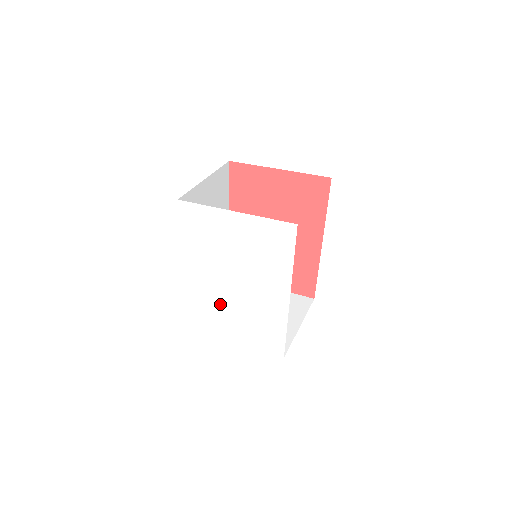
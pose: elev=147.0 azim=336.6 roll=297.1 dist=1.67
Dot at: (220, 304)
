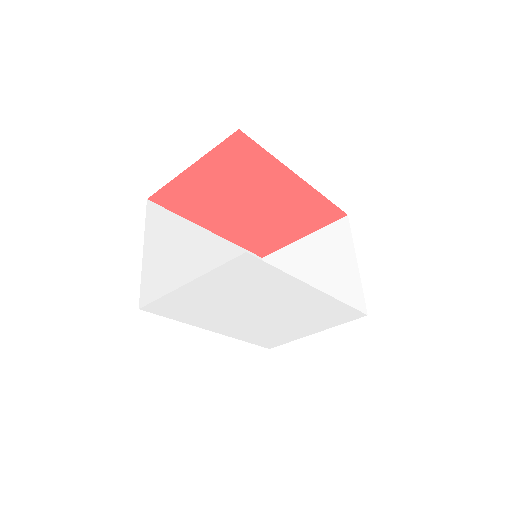
Dot at: (270, 327)
